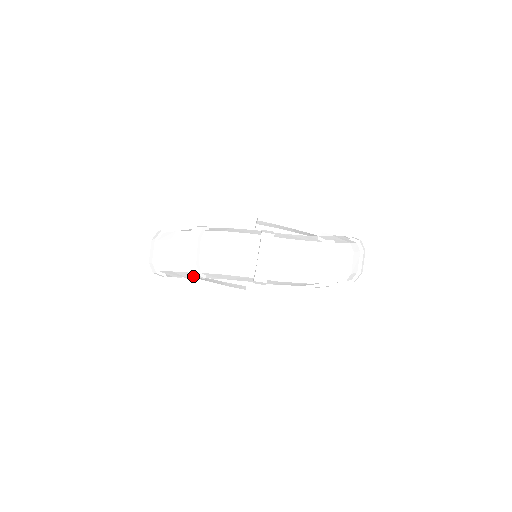
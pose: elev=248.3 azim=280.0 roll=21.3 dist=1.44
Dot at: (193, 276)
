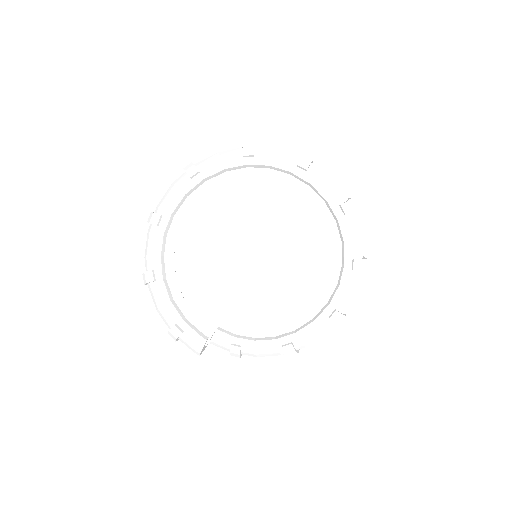
Dot at: (244, 151)
